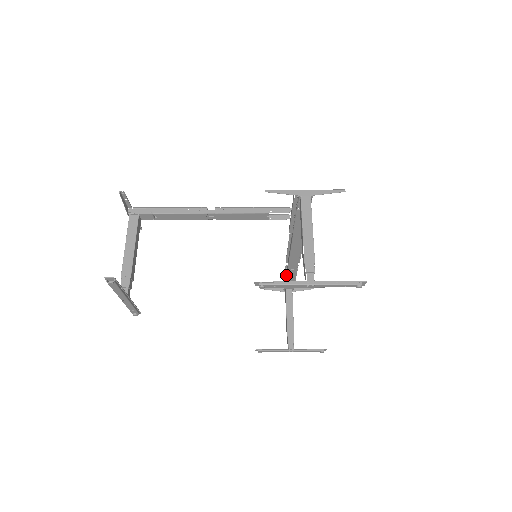
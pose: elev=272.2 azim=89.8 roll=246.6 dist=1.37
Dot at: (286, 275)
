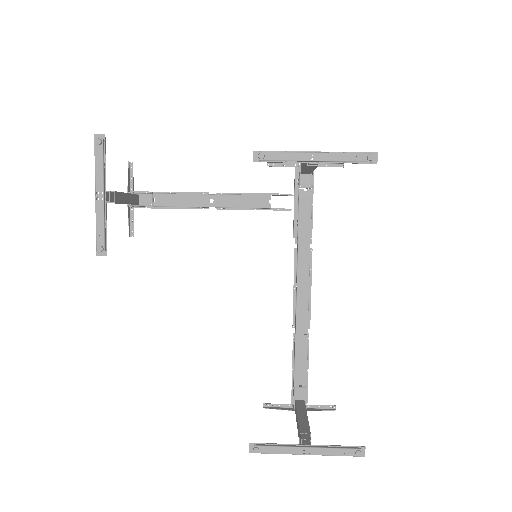
Dot at: (294, 354)
